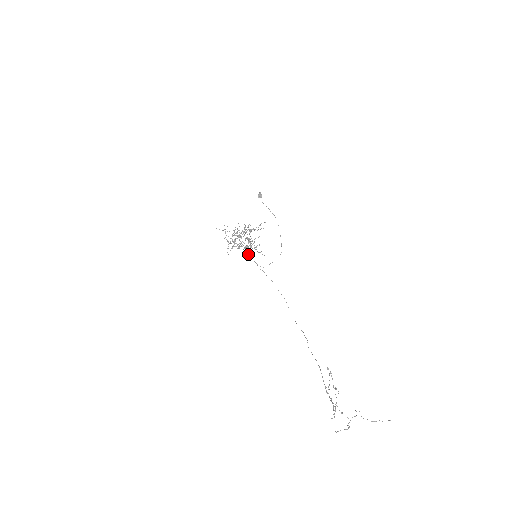
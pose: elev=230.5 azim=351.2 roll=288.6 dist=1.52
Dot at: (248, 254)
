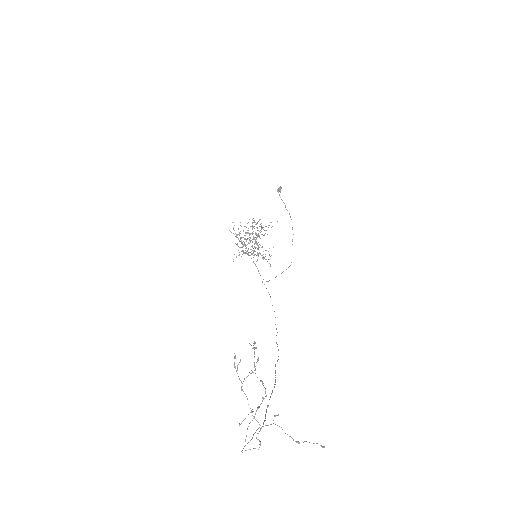
Dot at: (255, 264)
